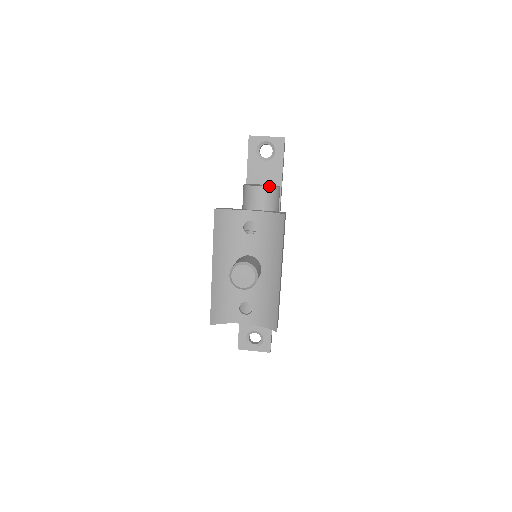
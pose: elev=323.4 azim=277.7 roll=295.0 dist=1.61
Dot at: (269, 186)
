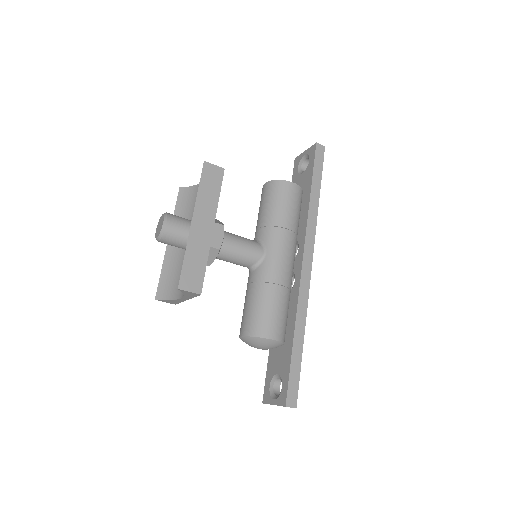
Dot at: occluded
